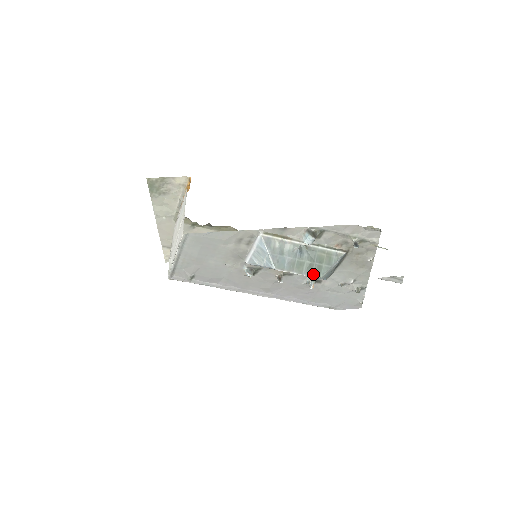
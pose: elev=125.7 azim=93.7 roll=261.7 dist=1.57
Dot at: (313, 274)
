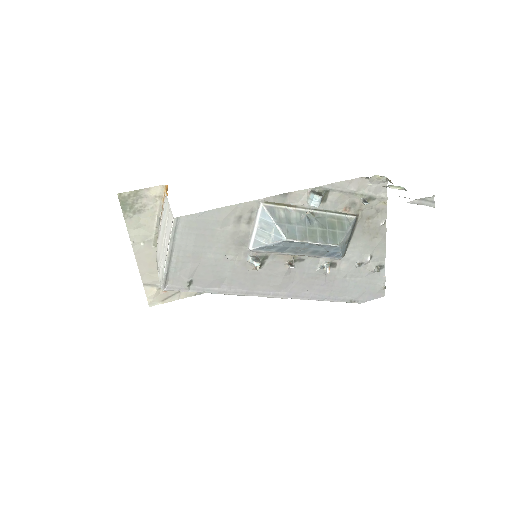
Dot at: (329, 242)
